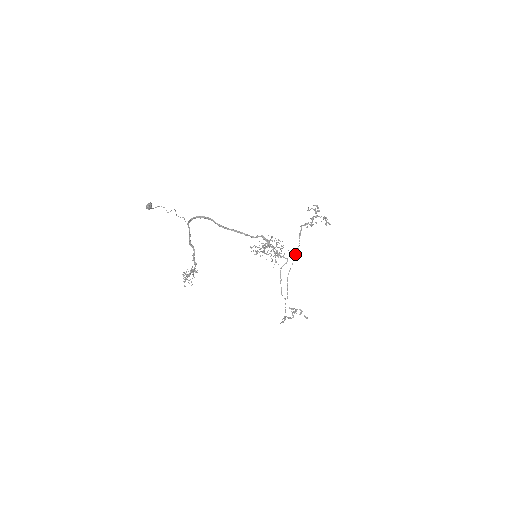
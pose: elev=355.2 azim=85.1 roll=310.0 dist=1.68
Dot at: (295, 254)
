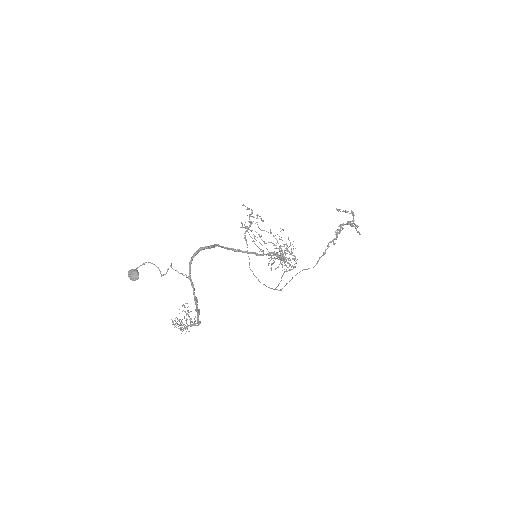
Dot at: occluded
